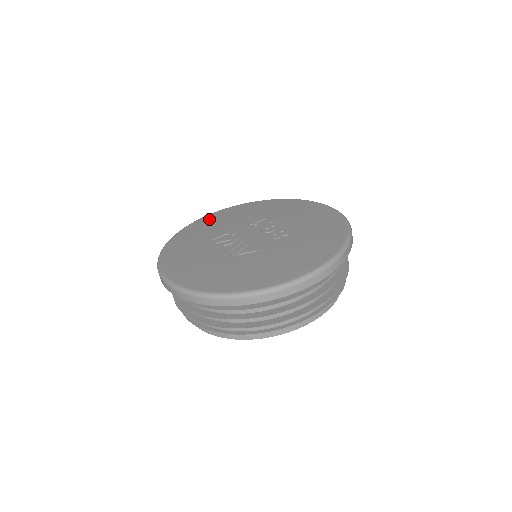
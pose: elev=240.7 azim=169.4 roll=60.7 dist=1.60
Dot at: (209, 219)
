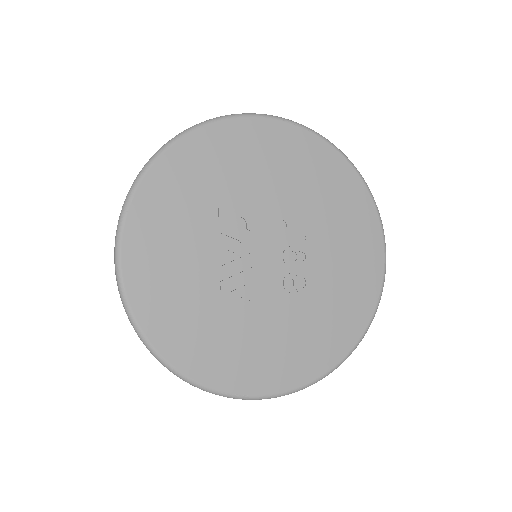
Dot at: (246, 137)
